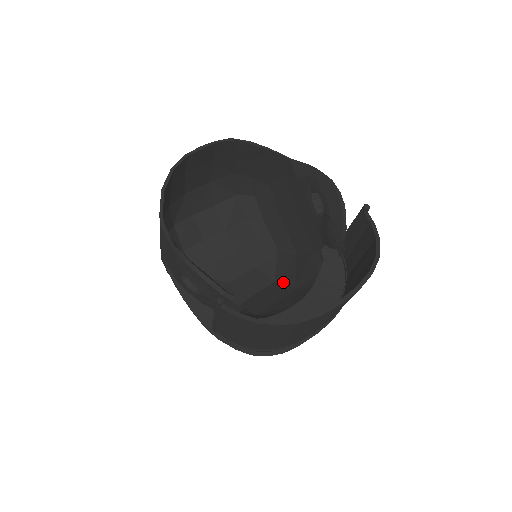
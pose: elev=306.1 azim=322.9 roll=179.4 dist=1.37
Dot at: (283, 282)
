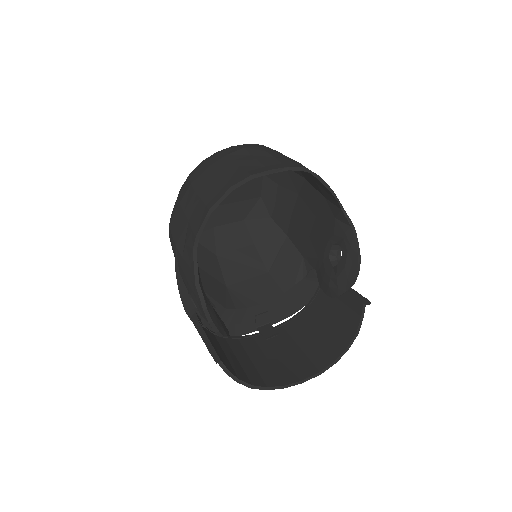
Dot at: (262, 253)
